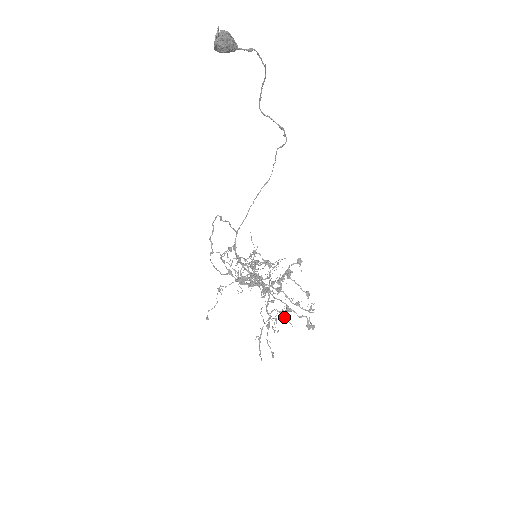
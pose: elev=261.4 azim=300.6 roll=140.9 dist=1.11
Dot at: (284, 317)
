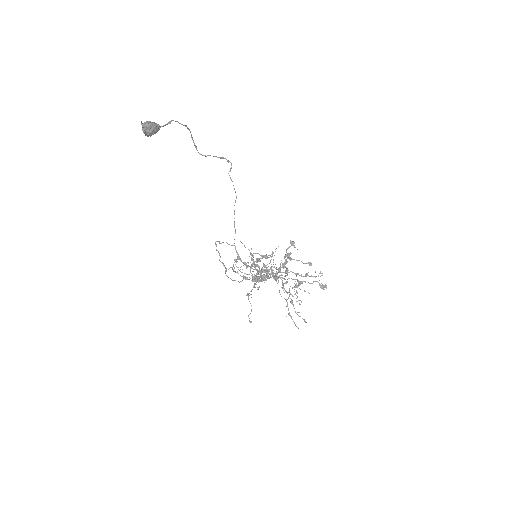
Dot at: occluded
